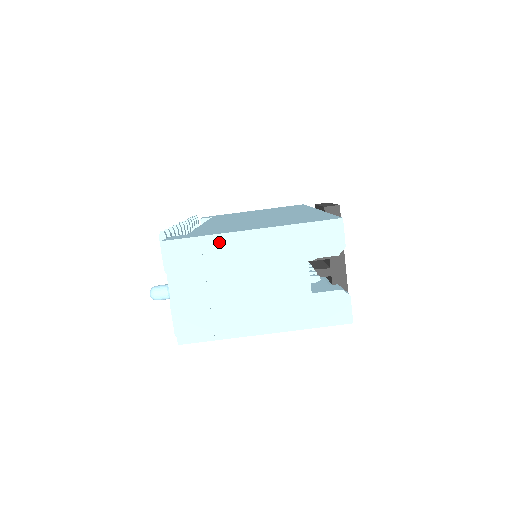
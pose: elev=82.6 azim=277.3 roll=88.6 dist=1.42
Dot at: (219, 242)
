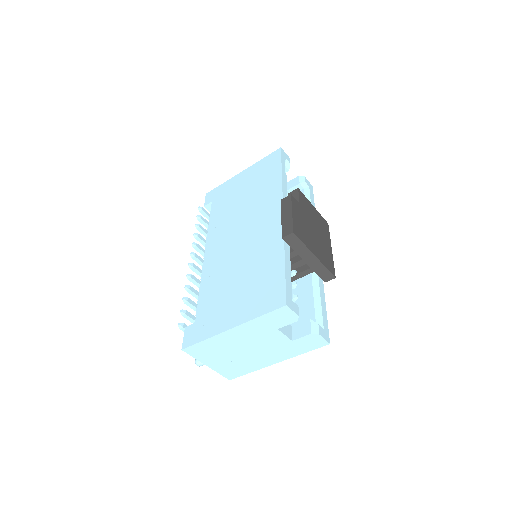
Dot at: (215, 340)
